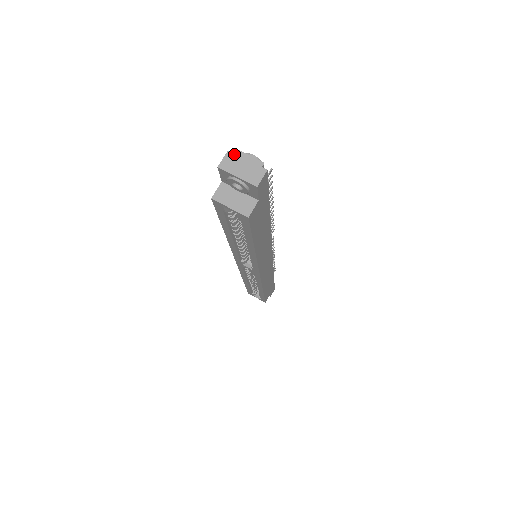
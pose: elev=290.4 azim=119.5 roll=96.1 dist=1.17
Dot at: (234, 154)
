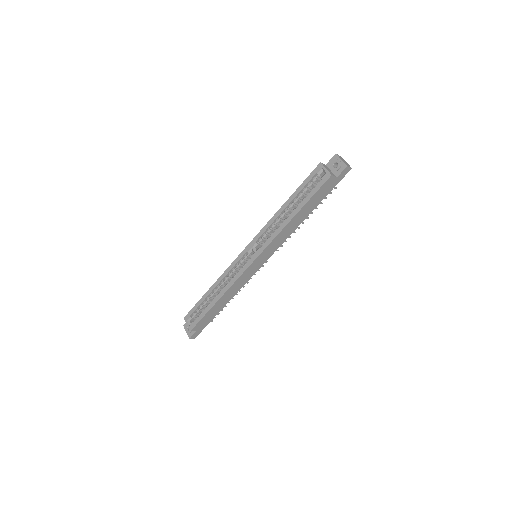
Dot at: (342, 158)
